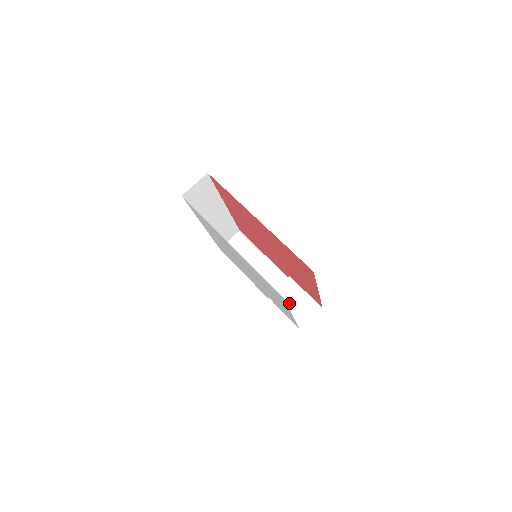
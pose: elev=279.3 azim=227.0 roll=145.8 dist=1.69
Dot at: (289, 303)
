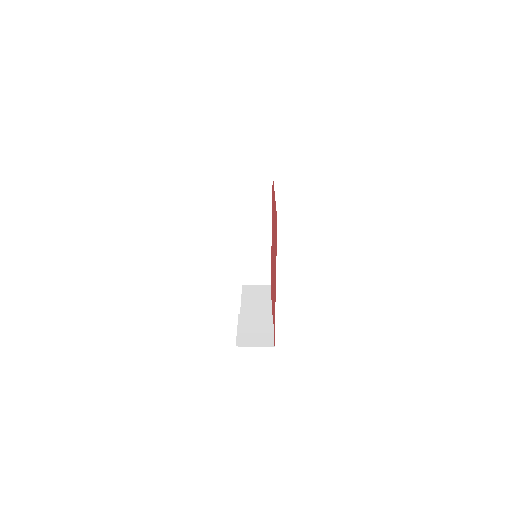
Dot at: (250, 327)
